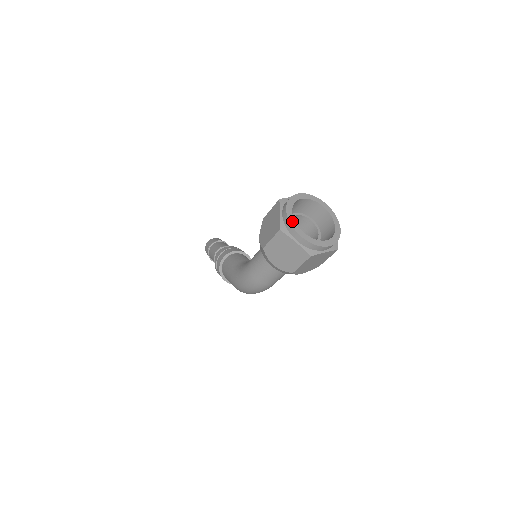
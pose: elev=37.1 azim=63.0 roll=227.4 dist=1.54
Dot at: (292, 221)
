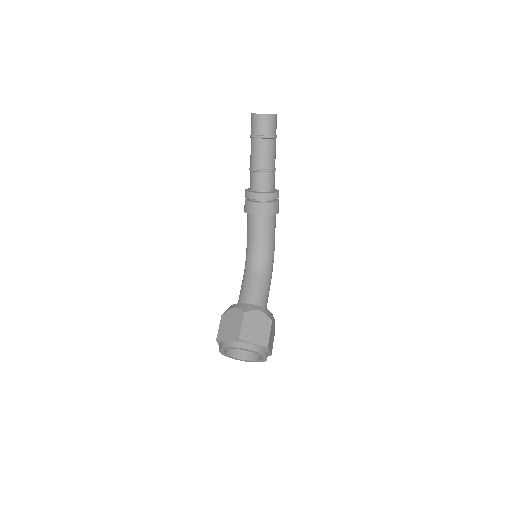
Dot at: (226, 355)
